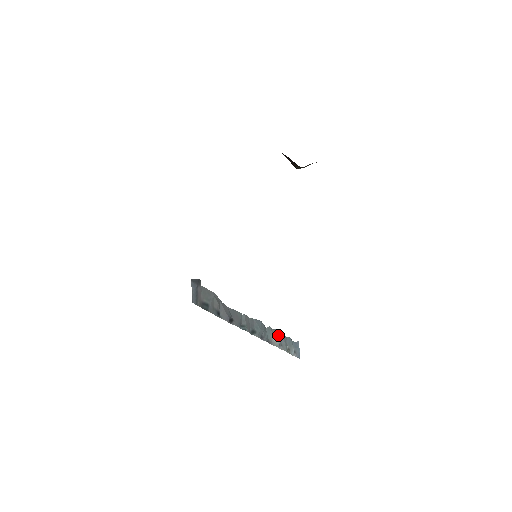
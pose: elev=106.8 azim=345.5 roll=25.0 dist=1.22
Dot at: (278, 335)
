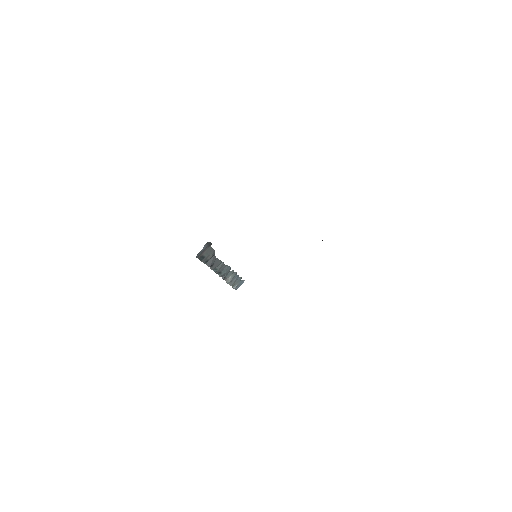
Dot at: occluded
